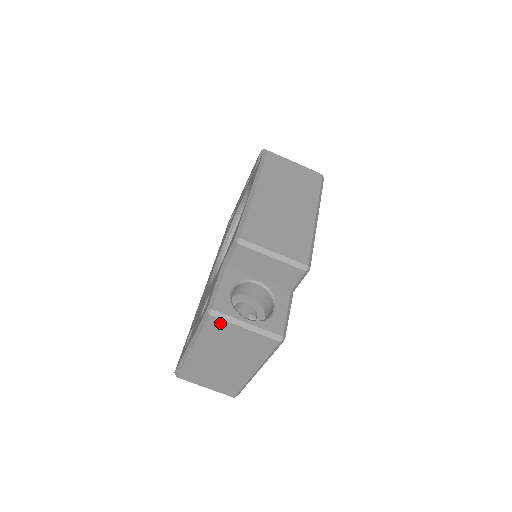
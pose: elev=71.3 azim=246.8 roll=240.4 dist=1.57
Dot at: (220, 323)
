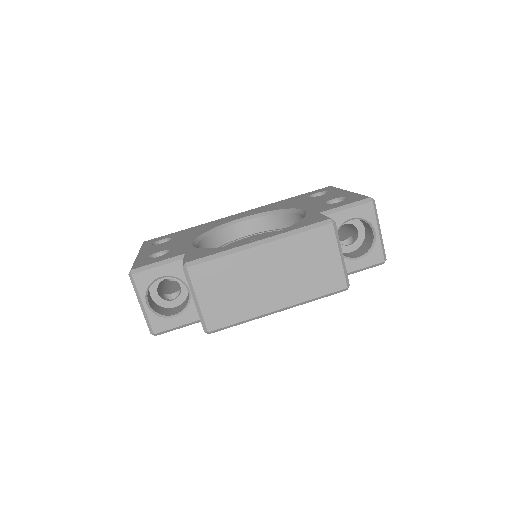
Dot at: occluded
